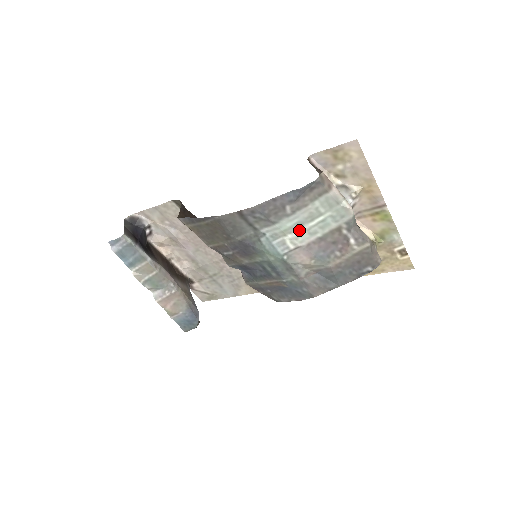
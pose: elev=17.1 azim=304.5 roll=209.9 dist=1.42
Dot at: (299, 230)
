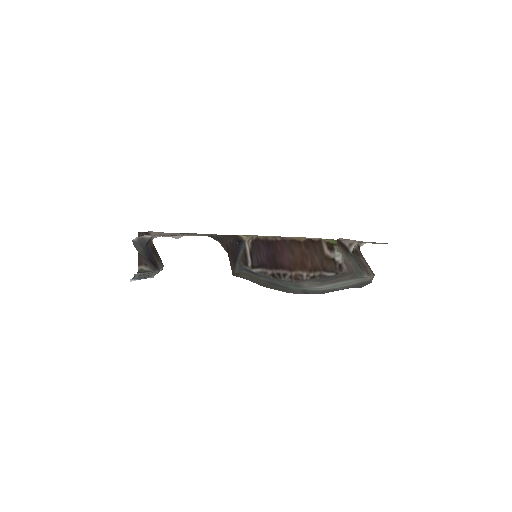
Dot at: (330, 286)
